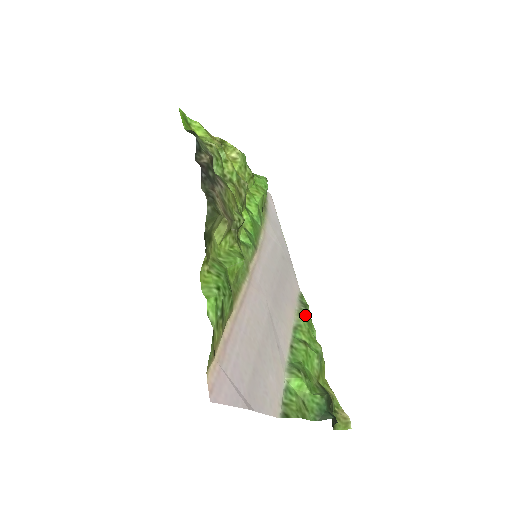
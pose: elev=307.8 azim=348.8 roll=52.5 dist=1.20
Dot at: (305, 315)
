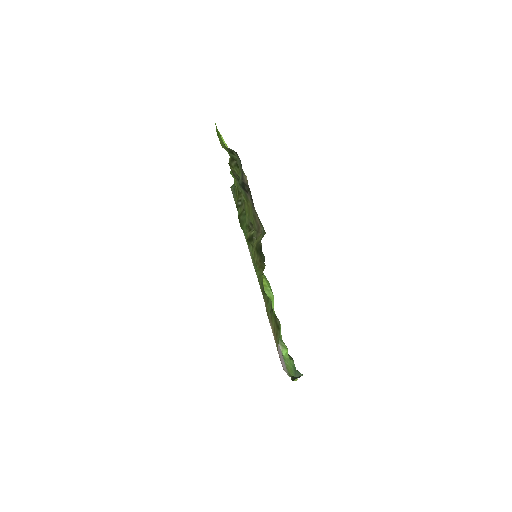
Dot at: occluded
